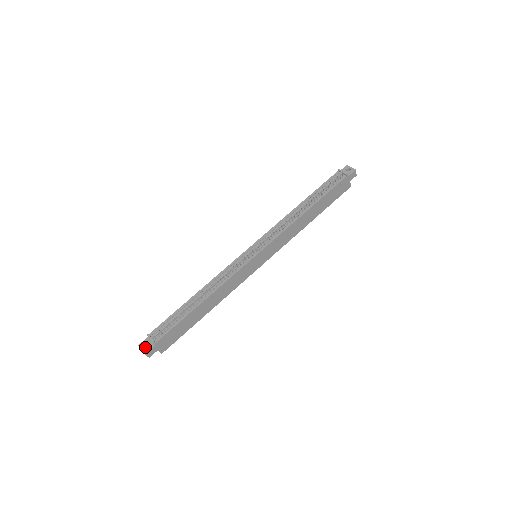
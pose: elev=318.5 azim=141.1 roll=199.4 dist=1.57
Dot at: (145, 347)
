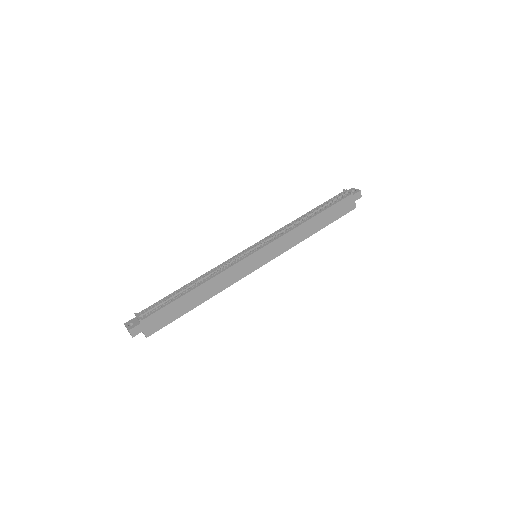
Dot at: occluded
